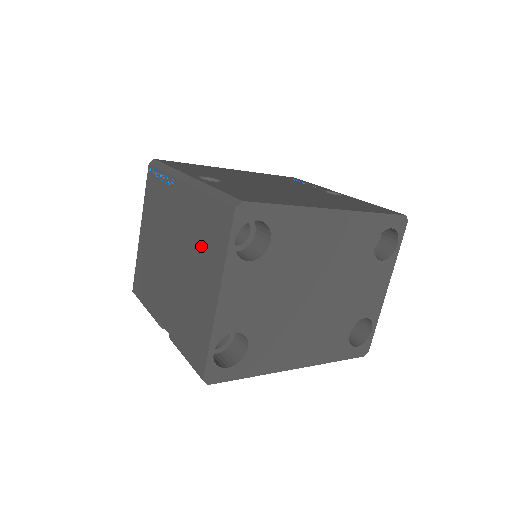
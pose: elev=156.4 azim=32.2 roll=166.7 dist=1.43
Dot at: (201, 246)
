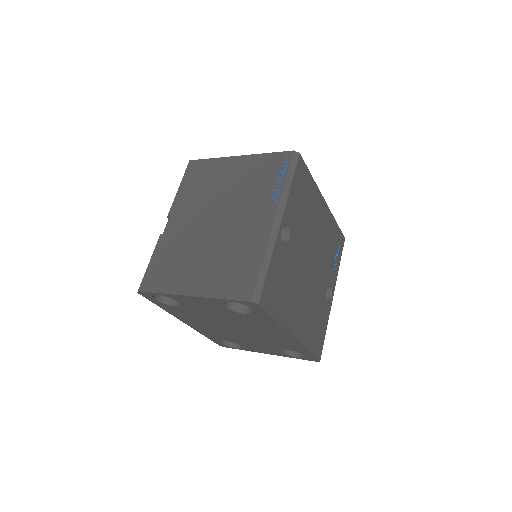
Dot at: (225, 262)
